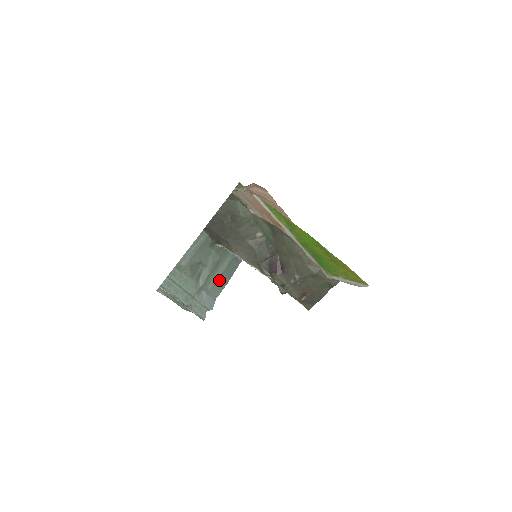
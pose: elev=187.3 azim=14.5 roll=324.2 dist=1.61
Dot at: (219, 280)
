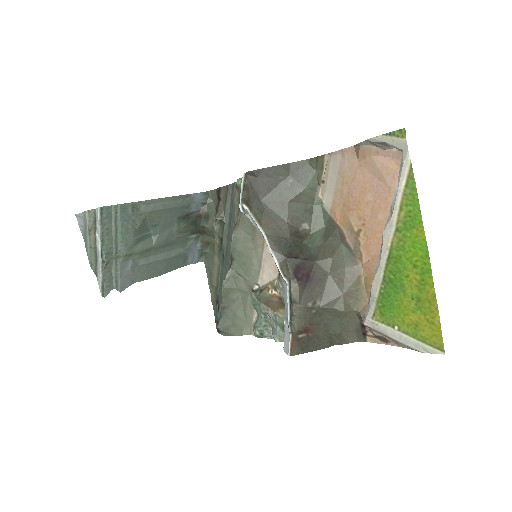
Dot at: (155, 264)
